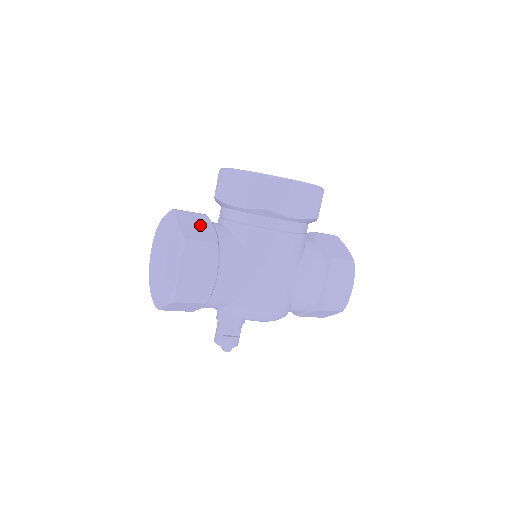
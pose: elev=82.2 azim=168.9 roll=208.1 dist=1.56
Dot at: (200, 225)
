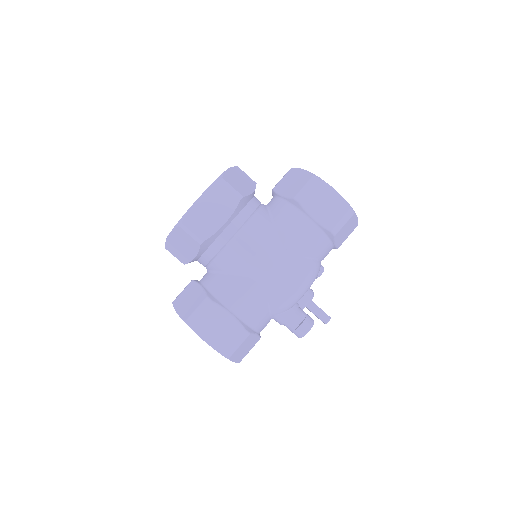
Dot at: (190, 296)
